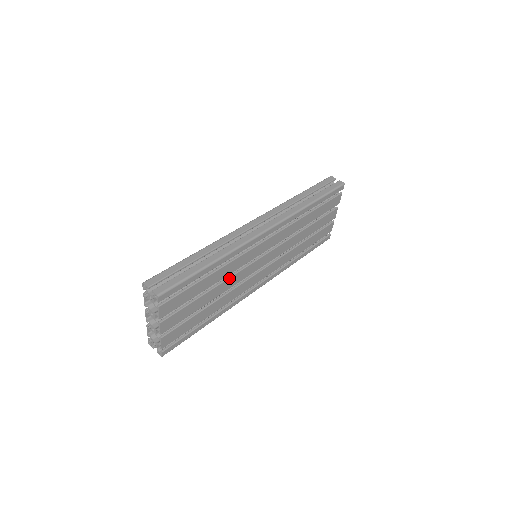
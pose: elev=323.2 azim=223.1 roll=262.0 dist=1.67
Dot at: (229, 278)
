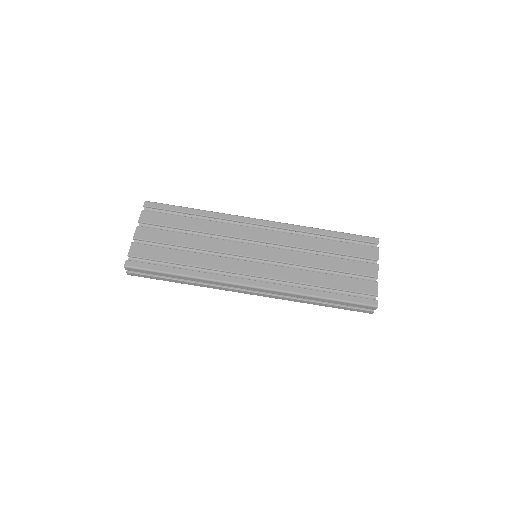
Dot at: occluded
